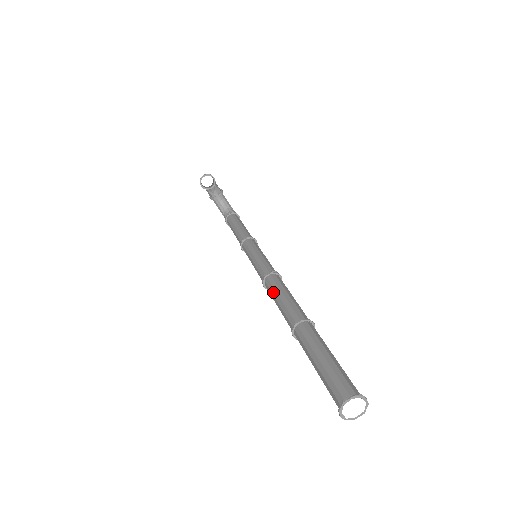
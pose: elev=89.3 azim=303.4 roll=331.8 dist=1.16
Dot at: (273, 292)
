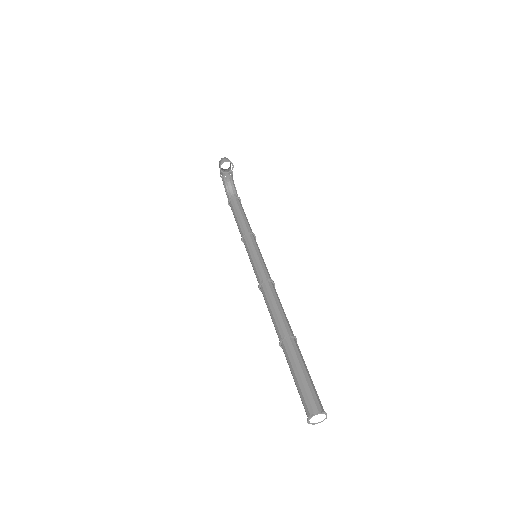
Dot at: (268, 299)
